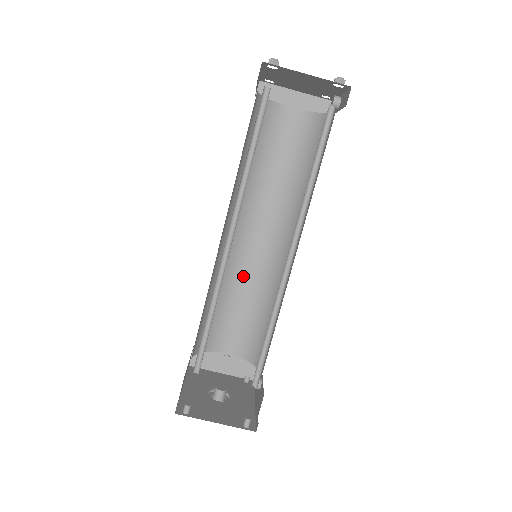
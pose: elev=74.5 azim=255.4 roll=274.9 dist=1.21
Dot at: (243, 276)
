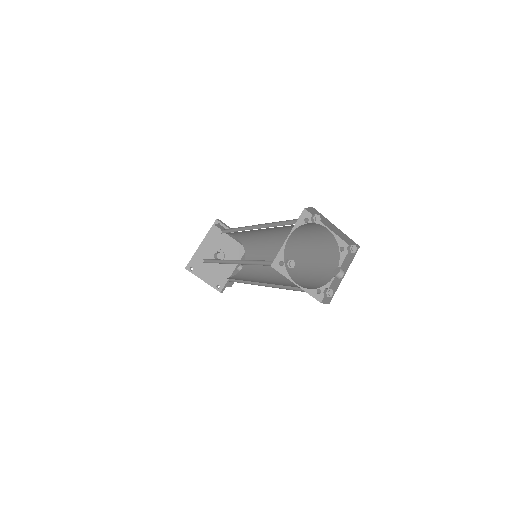
Dot at: (257, 234)
